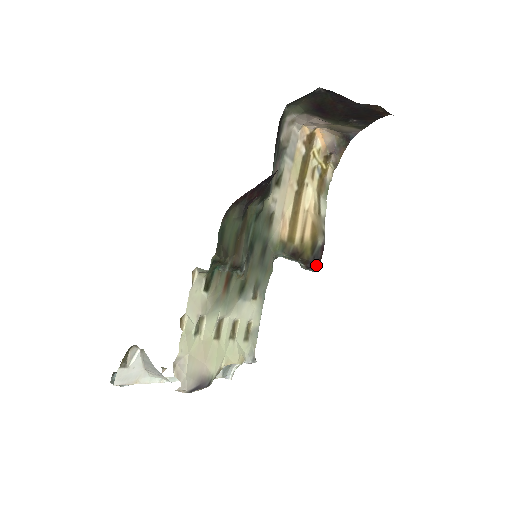
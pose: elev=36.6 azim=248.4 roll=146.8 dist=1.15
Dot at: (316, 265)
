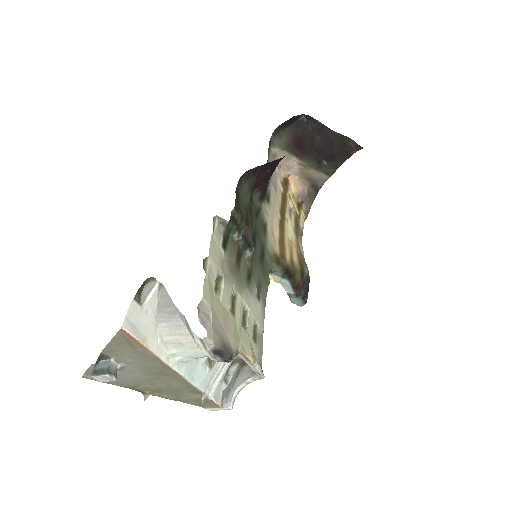
Dot at: (305, 294)
